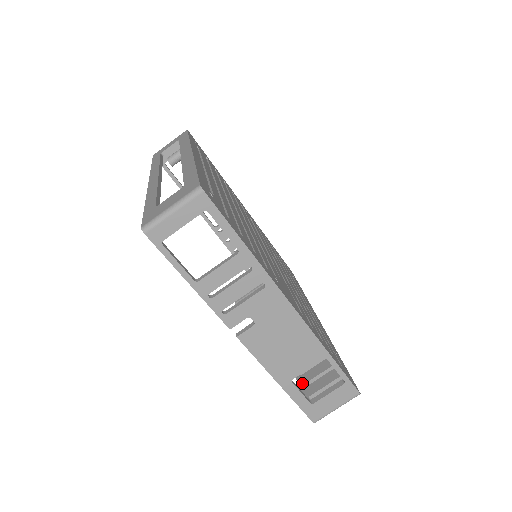
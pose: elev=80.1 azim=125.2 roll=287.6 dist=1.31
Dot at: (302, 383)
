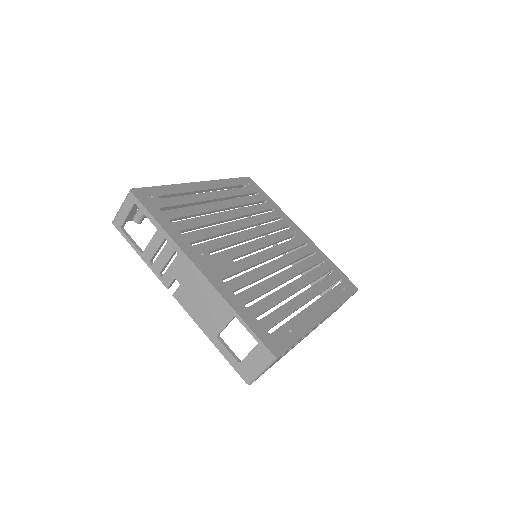
Dot at: occluded
